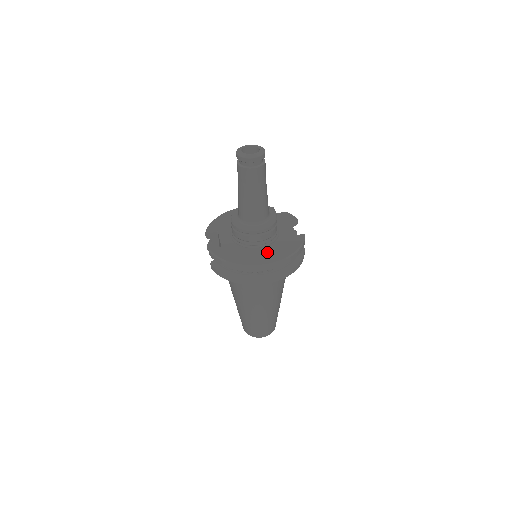
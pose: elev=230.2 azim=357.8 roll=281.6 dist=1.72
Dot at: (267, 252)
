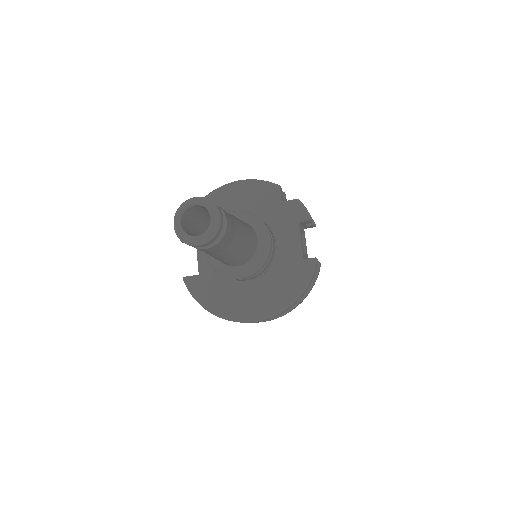
Dot at: (257, 295)
